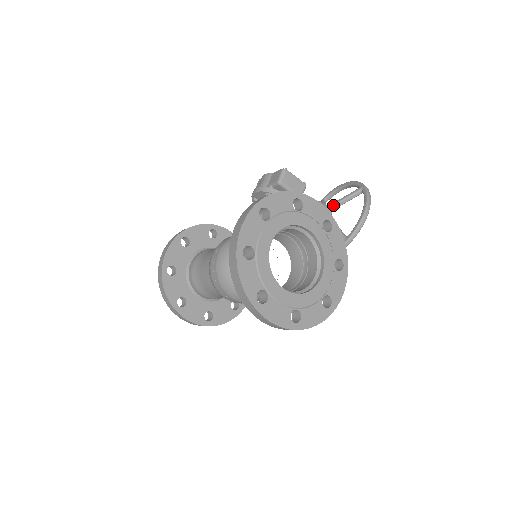
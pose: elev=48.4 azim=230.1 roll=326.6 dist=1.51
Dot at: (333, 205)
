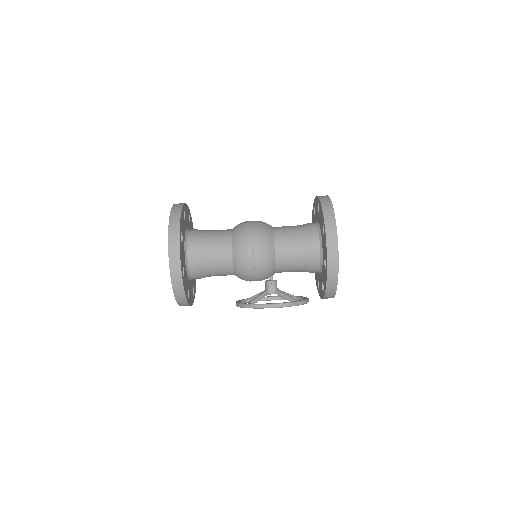
Dot at: (279, 290)
